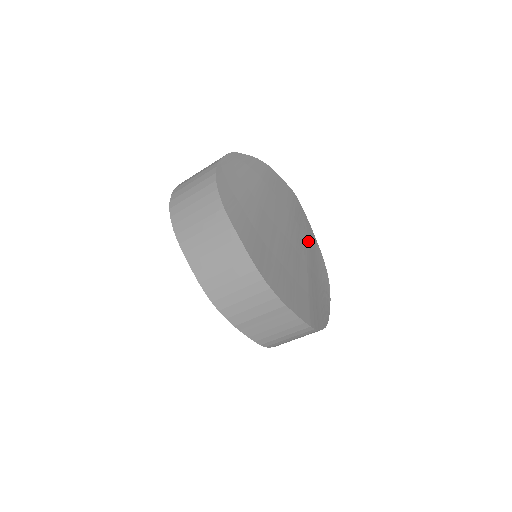
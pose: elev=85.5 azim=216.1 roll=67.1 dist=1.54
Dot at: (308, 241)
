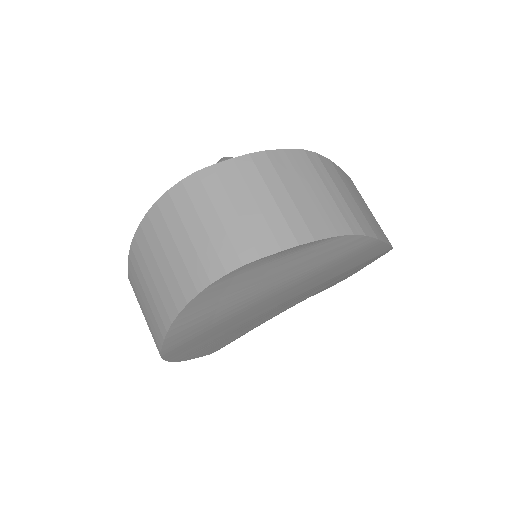
Dot at: occluded
